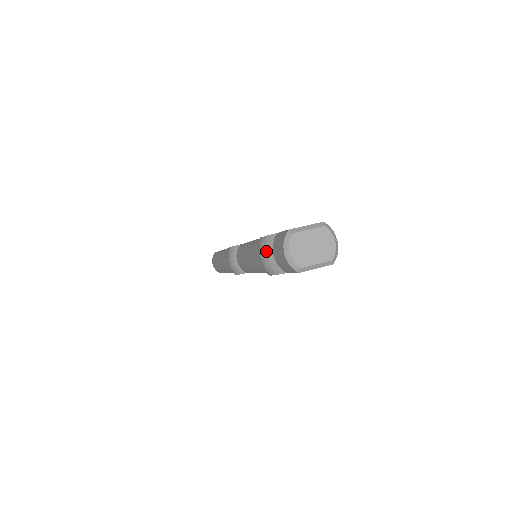
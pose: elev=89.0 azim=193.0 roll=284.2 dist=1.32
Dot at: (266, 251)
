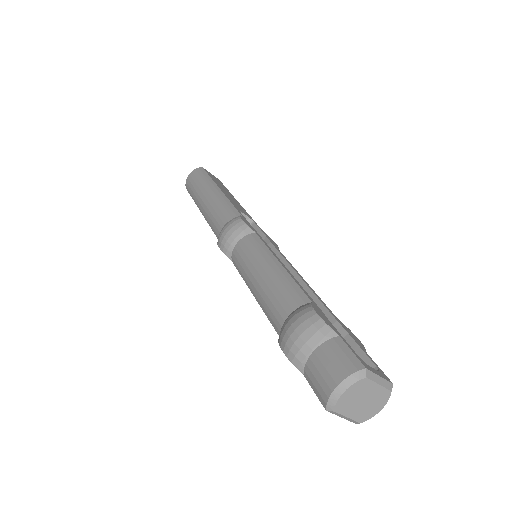
Dot at: (310, 338)
